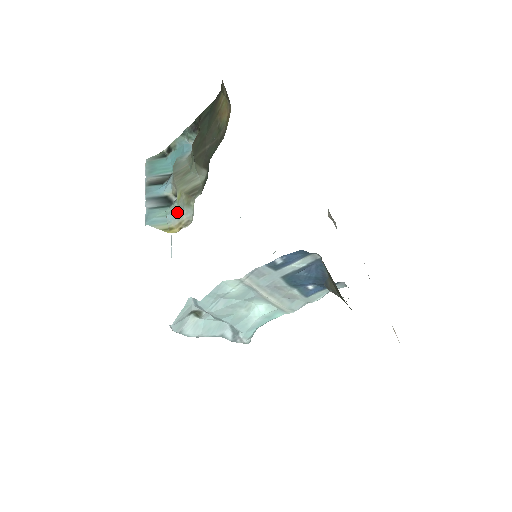
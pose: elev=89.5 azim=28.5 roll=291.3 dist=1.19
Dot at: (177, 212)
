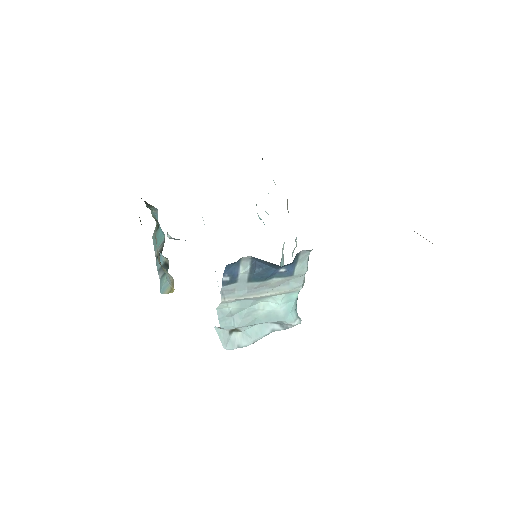
Dot at: (167, 275)
